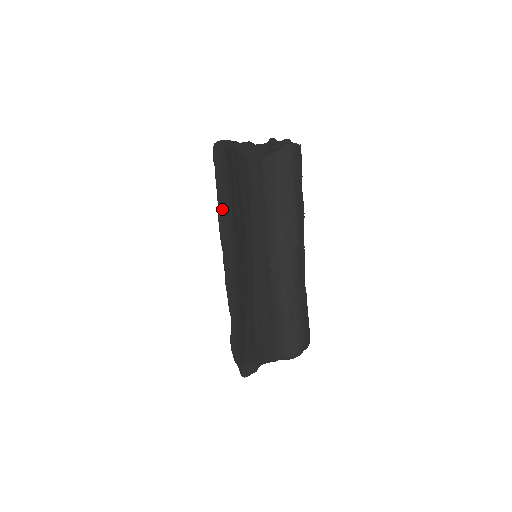
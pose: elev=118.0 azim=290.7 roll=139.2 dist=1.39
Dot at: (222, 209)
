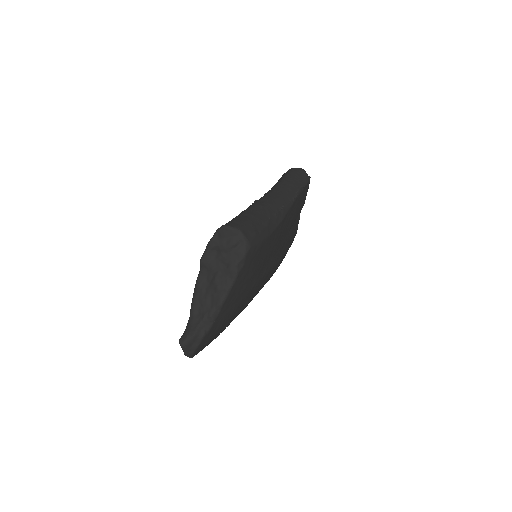
Dot at: occluded
